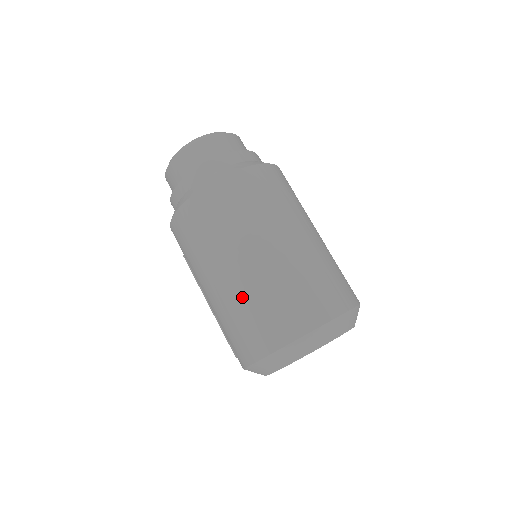
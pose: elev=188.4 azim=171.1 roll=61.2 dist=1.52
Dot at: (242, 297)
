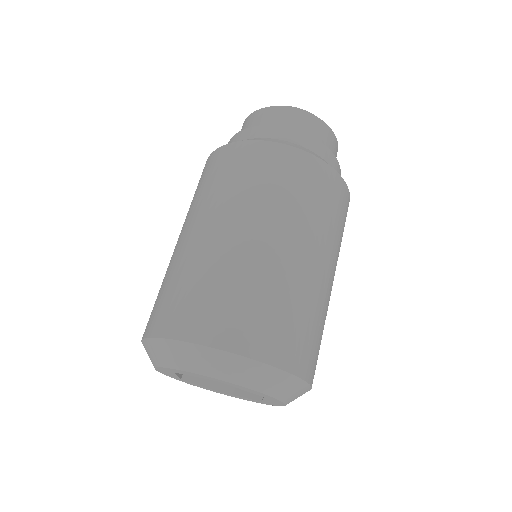
Dot at: (175, 264)
